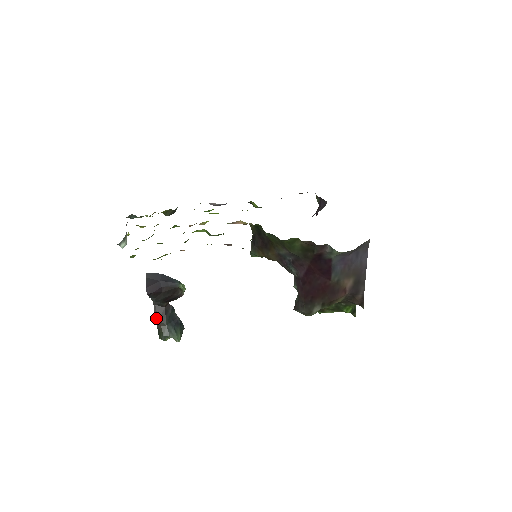
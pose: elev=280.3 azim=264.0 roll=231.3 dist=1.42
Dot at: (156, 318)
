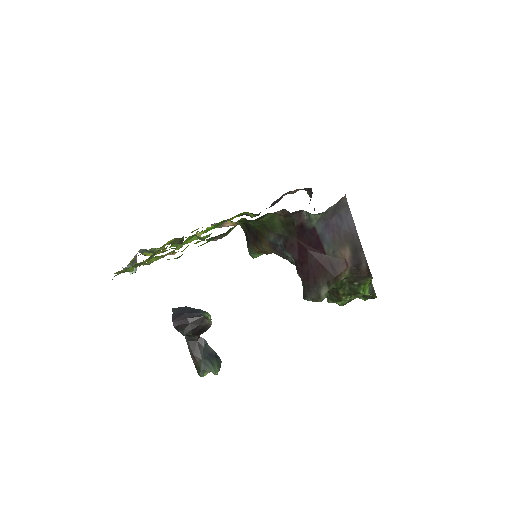
Dot at: (191, 354)
